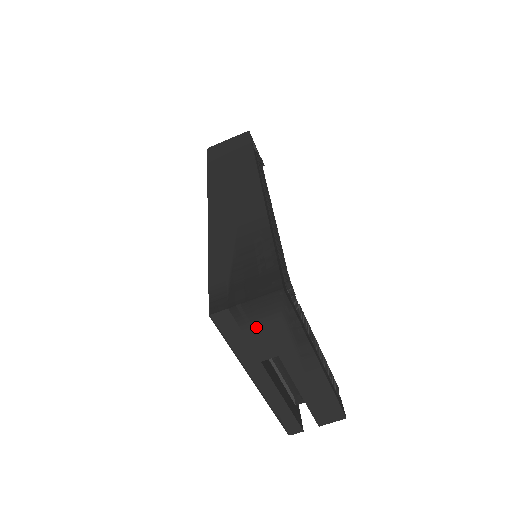
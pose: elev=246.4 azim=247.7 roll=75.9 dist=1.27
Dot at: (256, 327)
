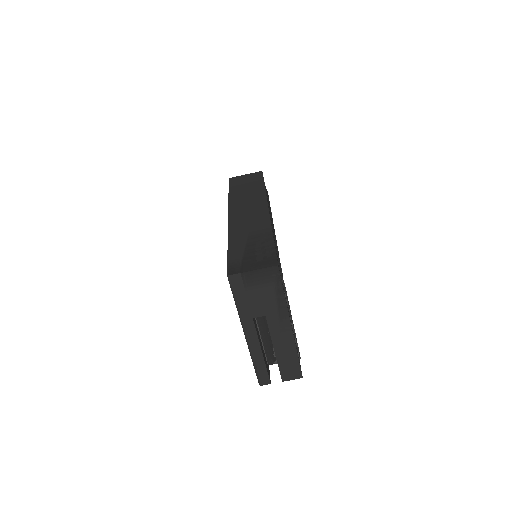
Dot at: (255, 290)
